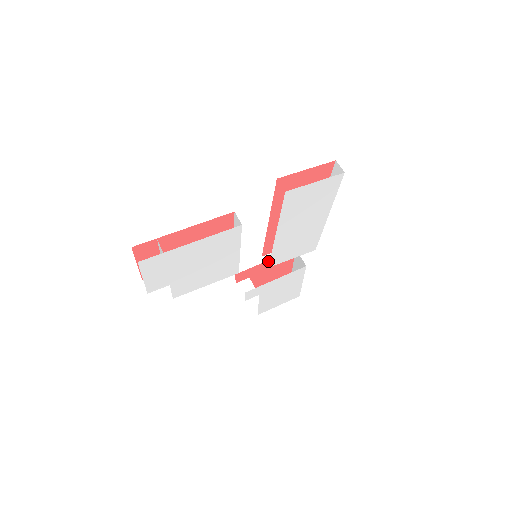
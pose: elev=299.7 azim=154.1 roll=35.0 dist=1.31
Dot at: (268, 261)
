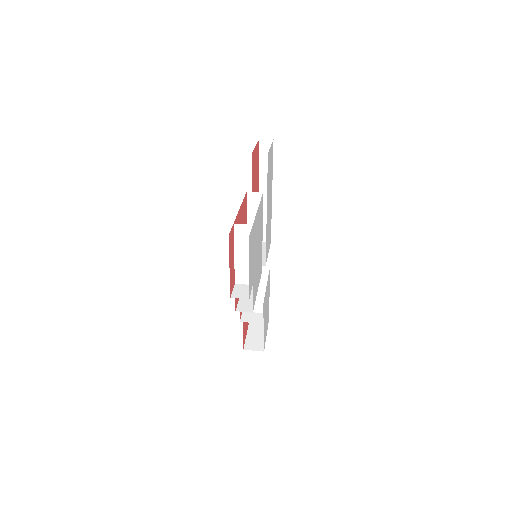
Dot at: occluded
